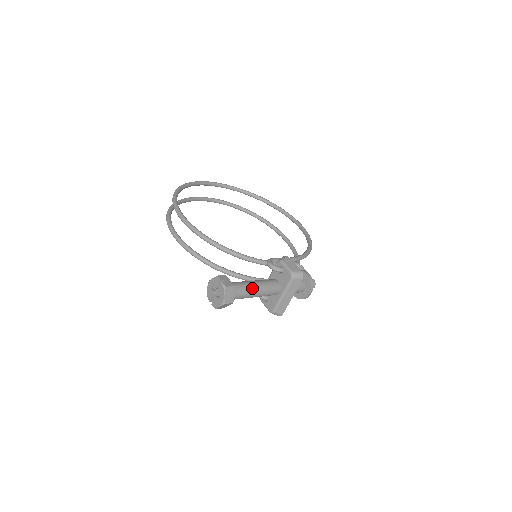
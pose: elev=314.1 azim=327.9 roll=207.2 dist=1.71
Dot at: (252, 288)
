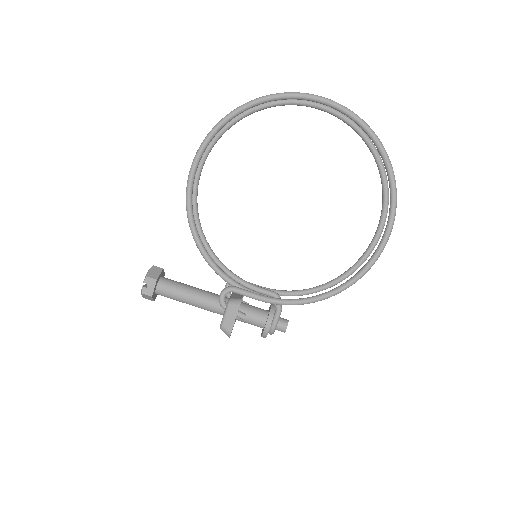
Dot at: (184, 301)
